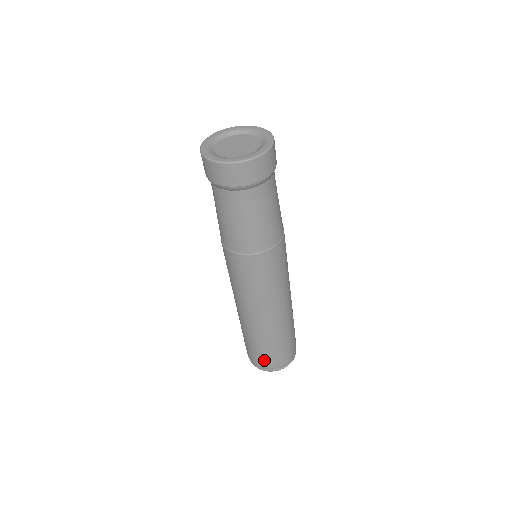
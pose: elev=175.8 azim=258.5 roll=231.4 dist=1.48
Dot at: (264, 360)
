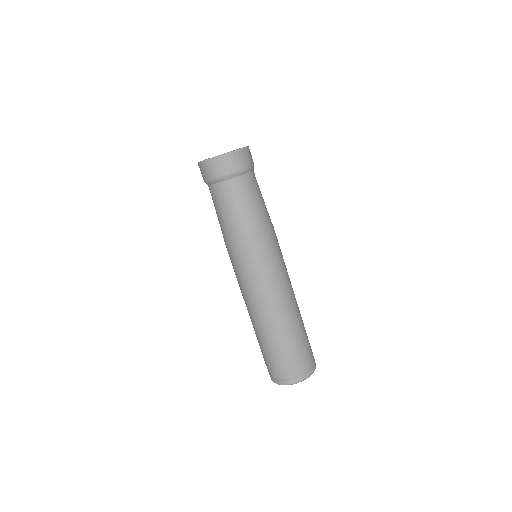
Dot at: (269, 367)
